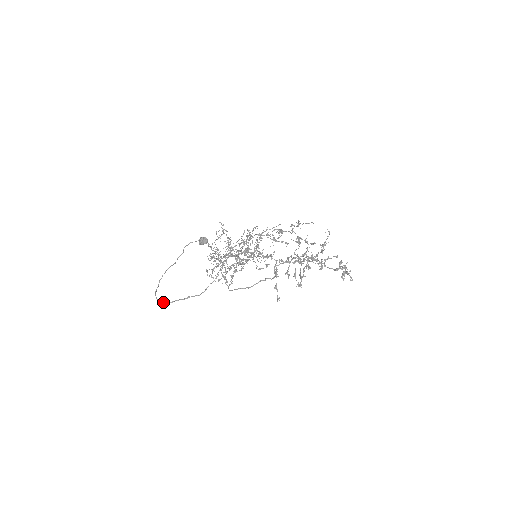
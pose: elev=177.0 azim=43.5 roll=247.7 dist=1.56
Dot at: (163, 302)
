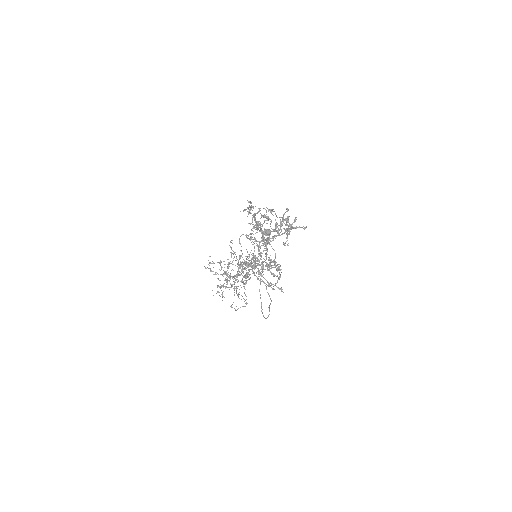
Dot at: occluded
